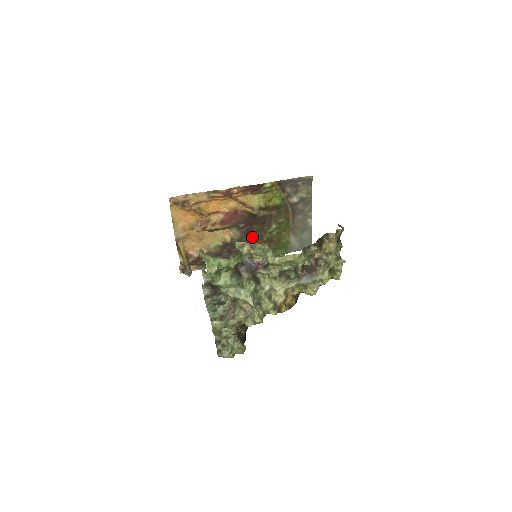
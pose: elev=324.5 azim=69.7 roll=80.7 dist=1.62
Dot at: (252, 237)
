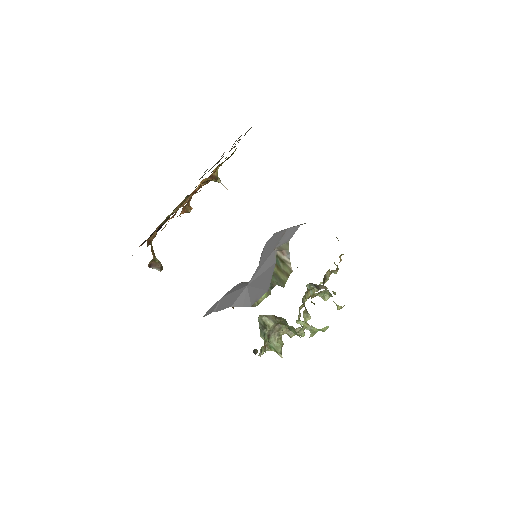
Dot at: occluded
